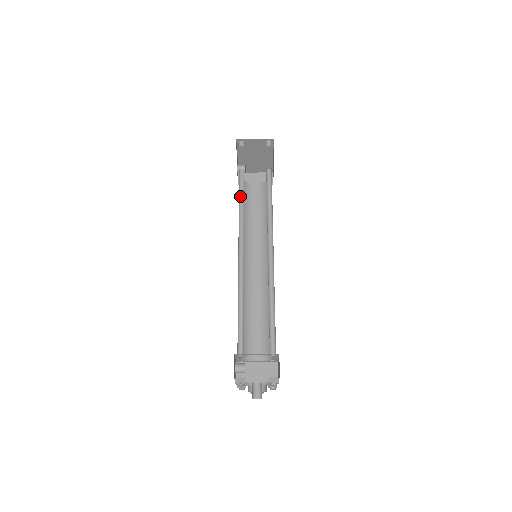
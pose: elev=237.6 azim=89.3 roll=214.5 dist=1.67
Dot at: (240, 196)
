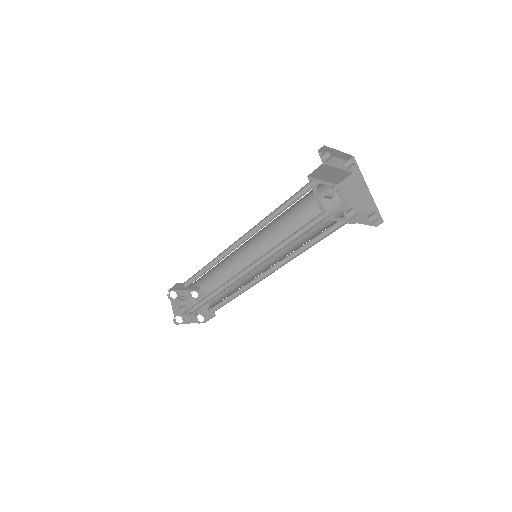
Dot at: (294, 232)
